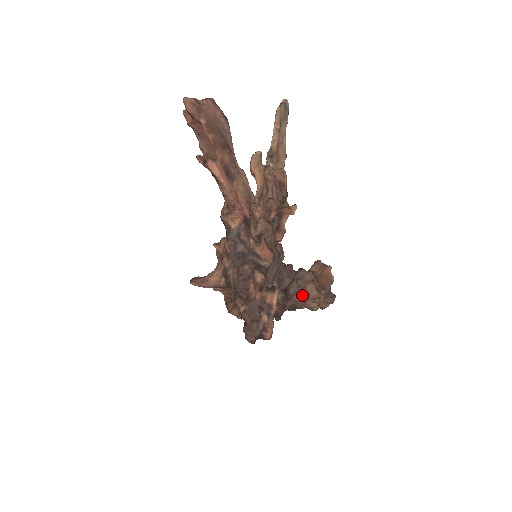
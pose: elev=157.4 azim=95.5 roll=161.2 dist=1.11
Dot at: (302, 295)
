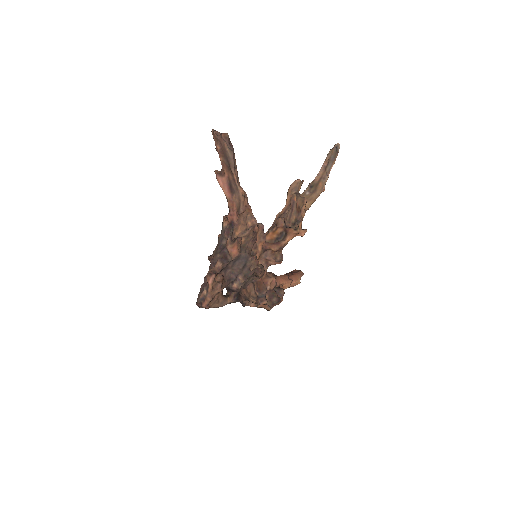
Dot at: (247, 291)
